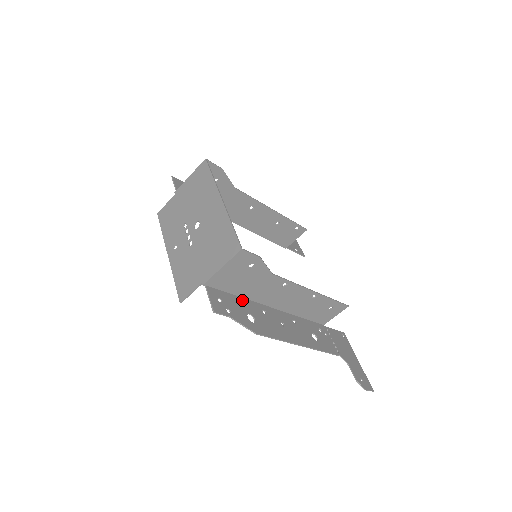
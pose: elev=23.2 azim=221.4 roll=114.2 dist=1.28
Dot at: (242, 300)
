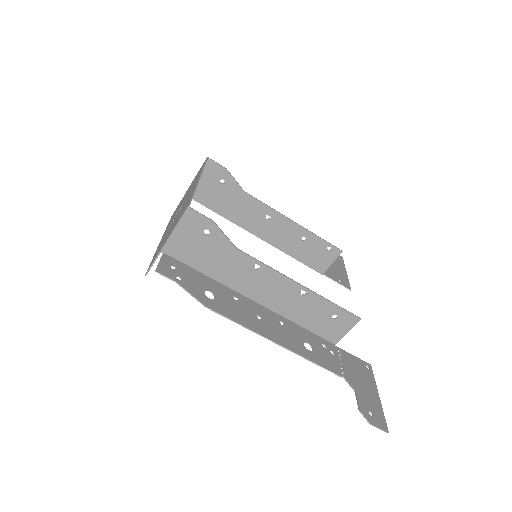
Dot at: (208, 279)
